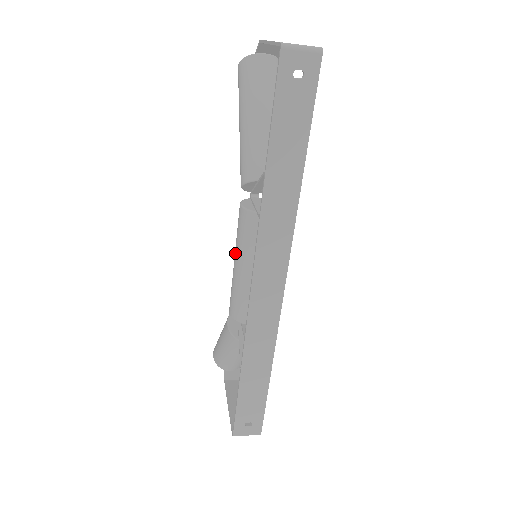
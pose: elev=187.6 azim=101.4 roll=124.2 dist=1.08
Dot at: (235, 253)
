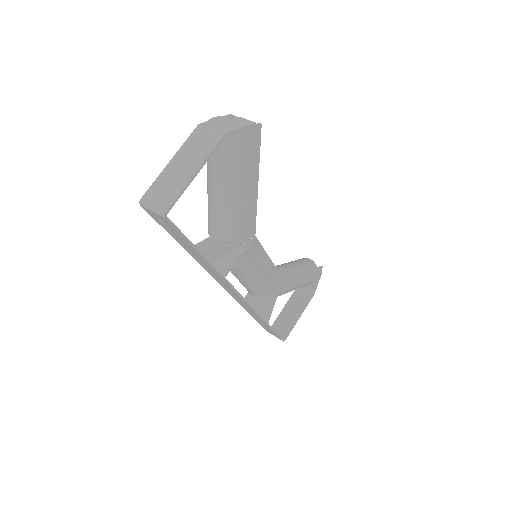
Dot at: occluded
